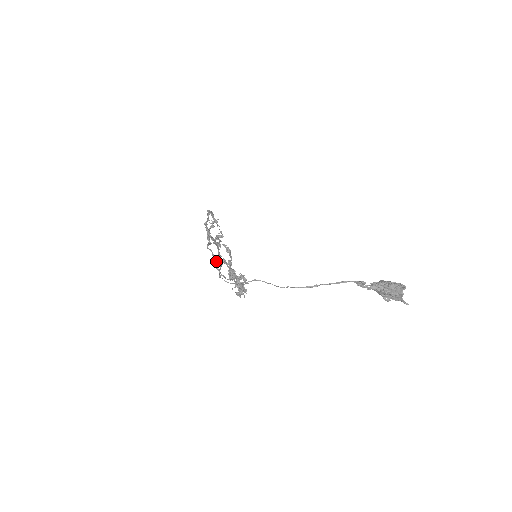
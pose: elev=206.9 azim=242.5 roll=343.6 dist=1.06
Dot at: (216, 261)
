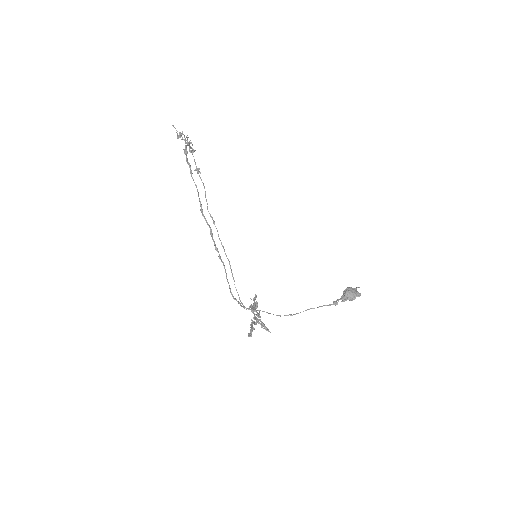
Dot at: occluded
